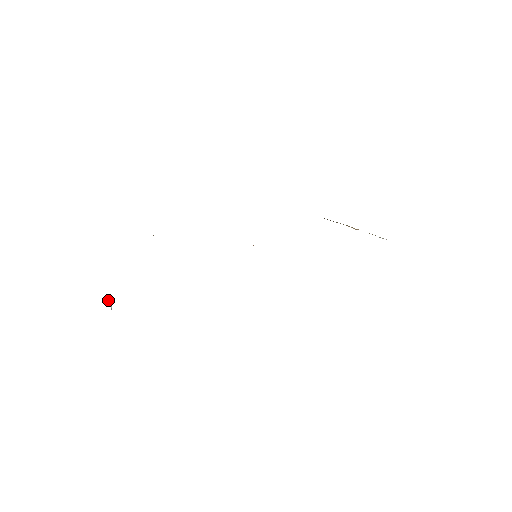
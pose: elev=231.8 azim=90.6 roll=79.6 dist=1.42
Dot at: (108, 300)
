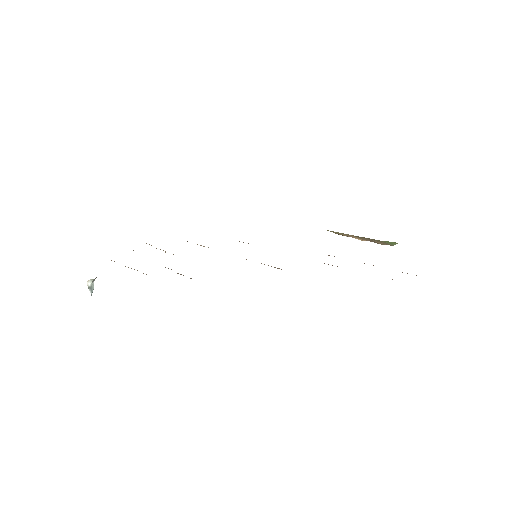
Dot at: (88, 284)
